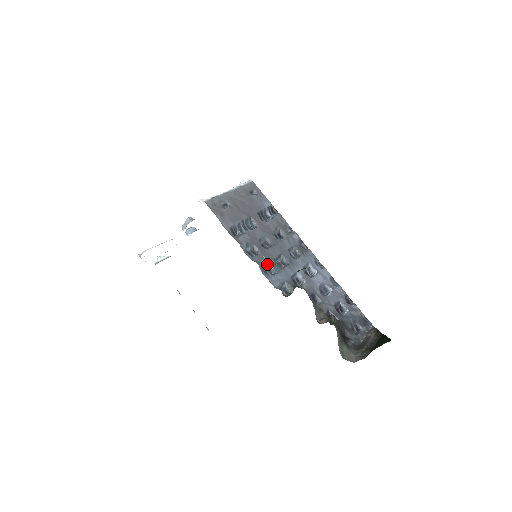
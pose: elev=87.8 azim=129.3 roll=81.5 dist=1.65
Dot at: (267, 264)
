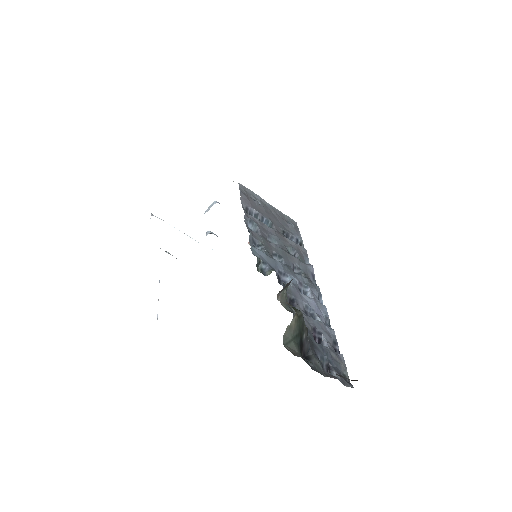
Dot at: (260, 245)
